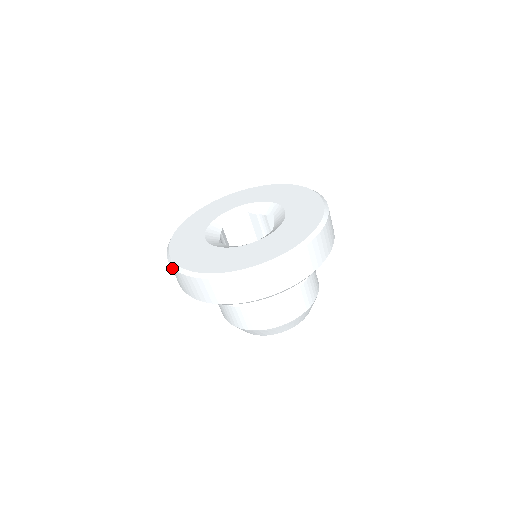
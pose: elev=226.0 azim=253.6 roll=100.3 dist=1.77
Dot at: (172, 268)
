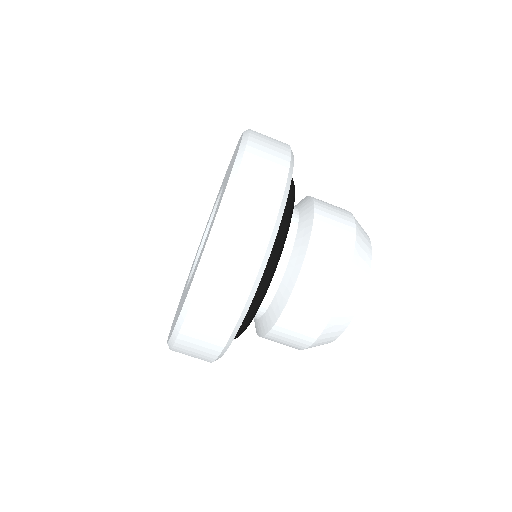
Dot at: (174, 350)
